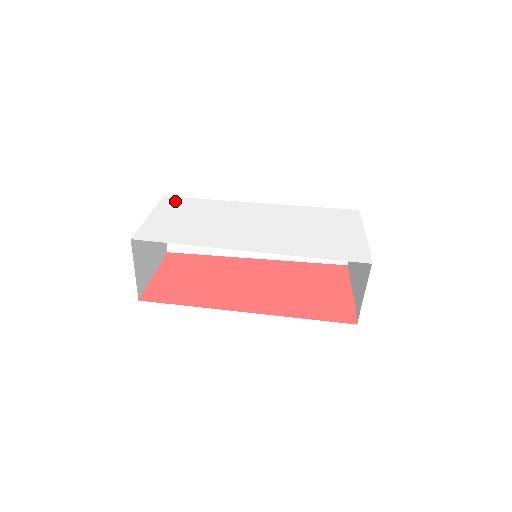
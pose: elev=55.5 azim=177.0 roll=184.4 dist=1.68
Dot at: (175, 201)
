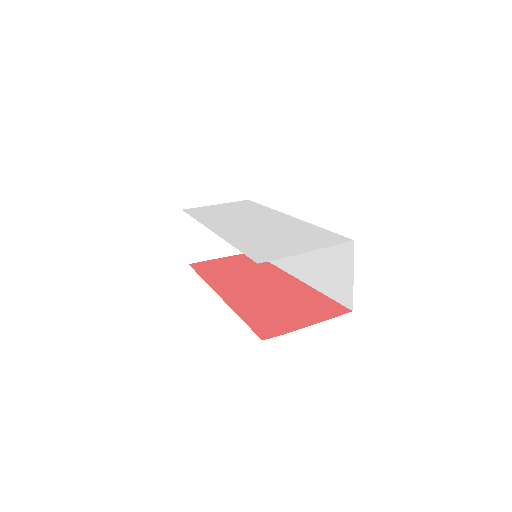
Dot at: (247, 203)
